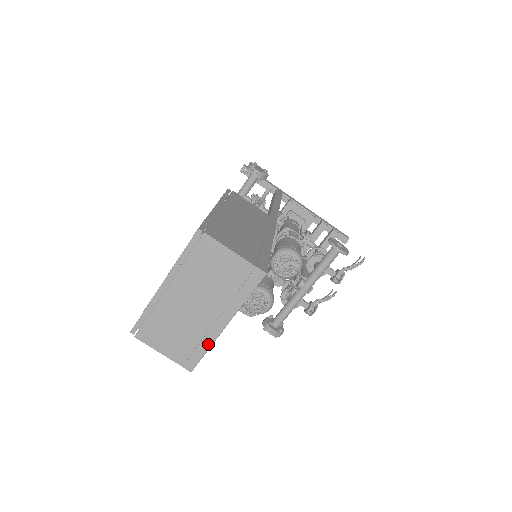
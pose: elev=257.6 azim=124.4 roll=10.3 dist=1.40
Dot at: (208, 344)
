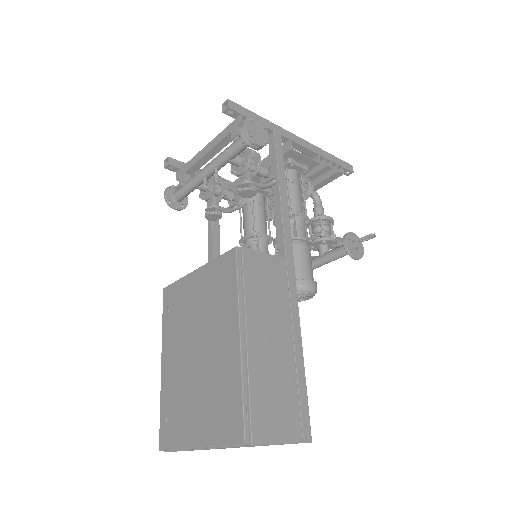
Dot at: occluded
